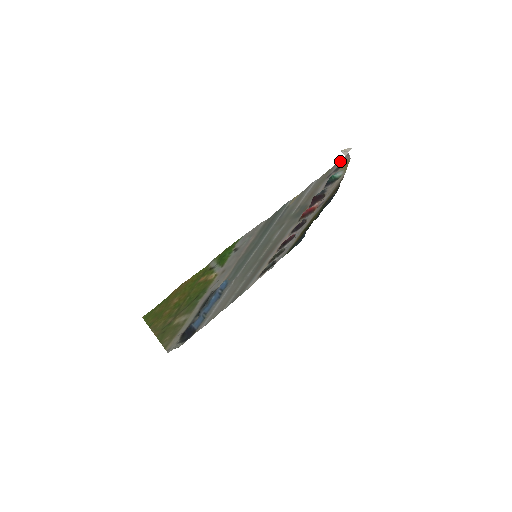
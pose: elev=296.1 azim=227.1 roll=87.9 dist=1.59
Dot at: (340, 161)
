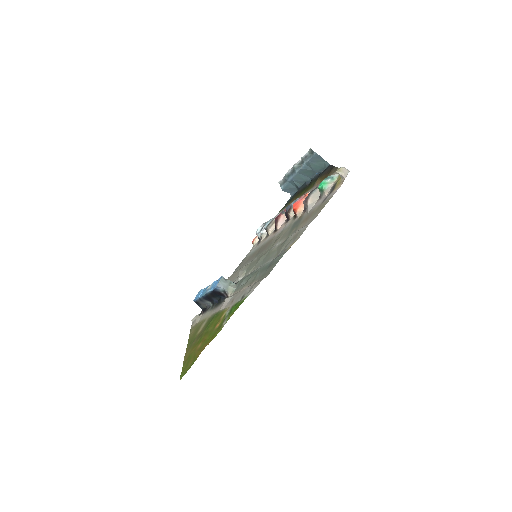
Dot at: (336, 189)
